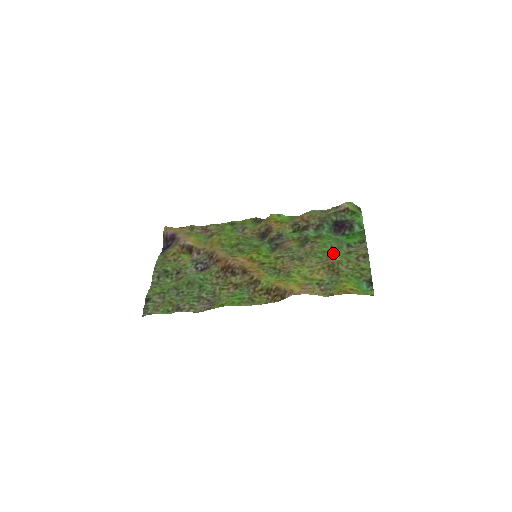
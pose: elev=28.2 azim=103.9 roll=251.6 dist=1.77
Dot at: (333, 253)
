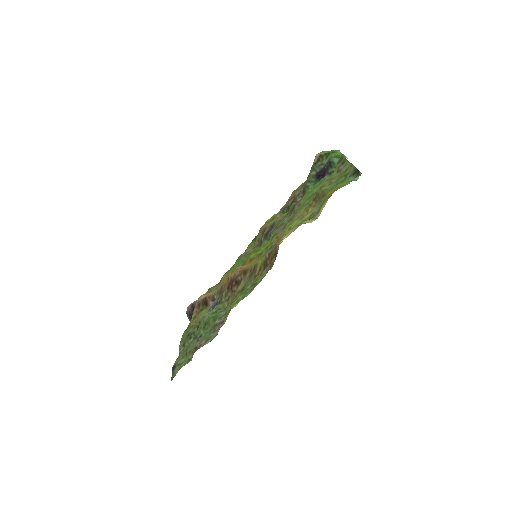
Dot at: occluded
